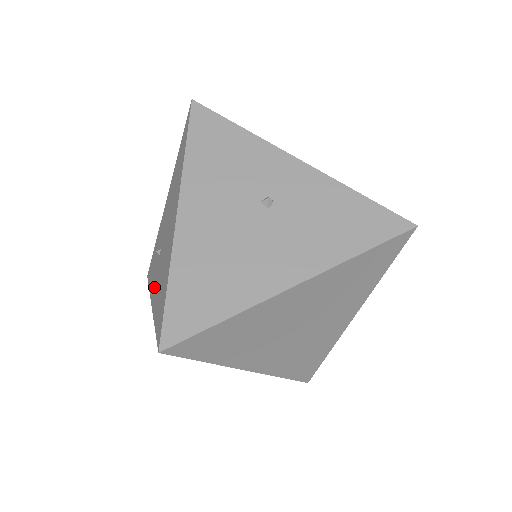
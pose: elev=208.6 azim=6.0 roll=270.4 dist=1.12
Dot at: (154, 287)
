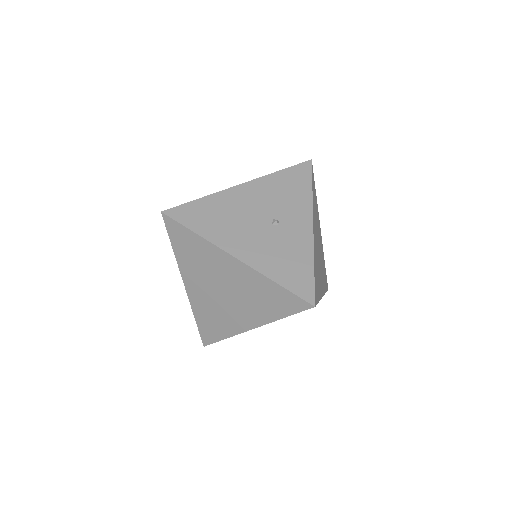
Dot at: occluded
